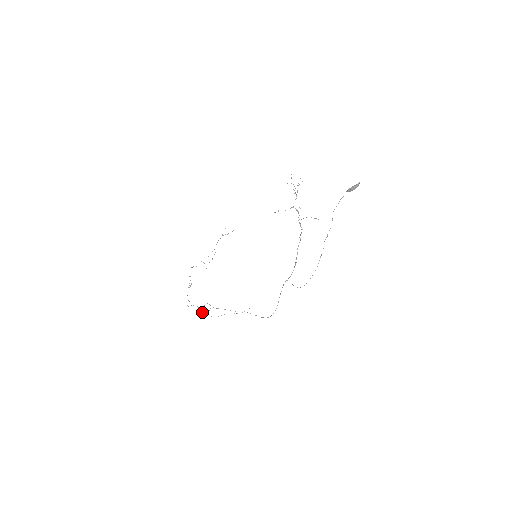
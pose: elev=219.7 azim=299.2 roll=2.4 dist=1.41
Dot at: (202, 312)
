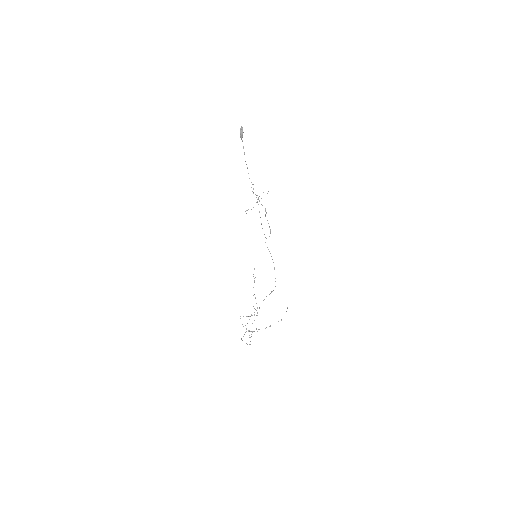
Dot at: occluded
